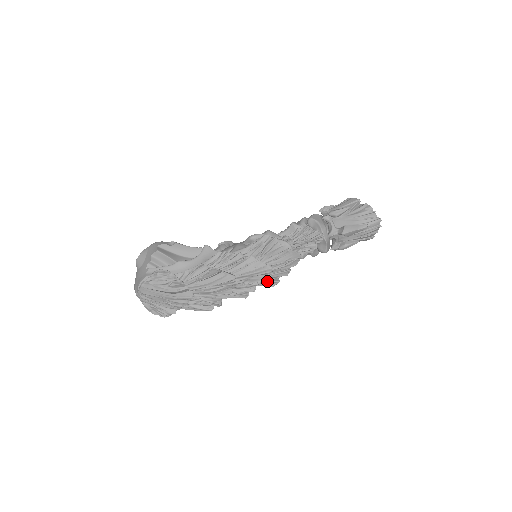
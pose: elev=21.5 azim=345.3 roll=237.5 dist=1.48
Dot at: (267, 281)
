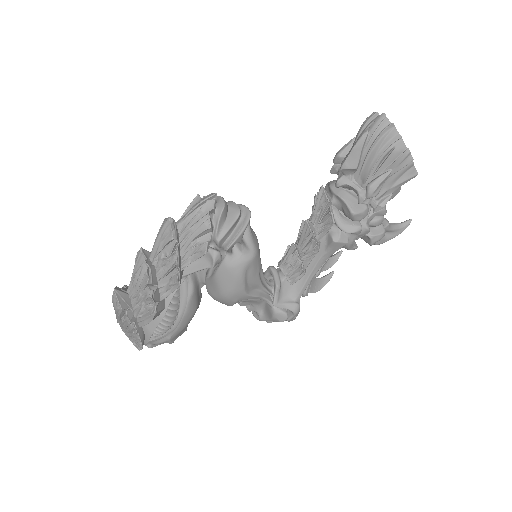
Dot at: (195, 248)
